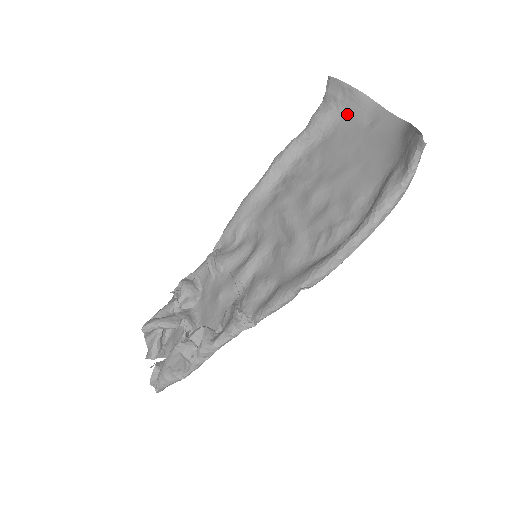
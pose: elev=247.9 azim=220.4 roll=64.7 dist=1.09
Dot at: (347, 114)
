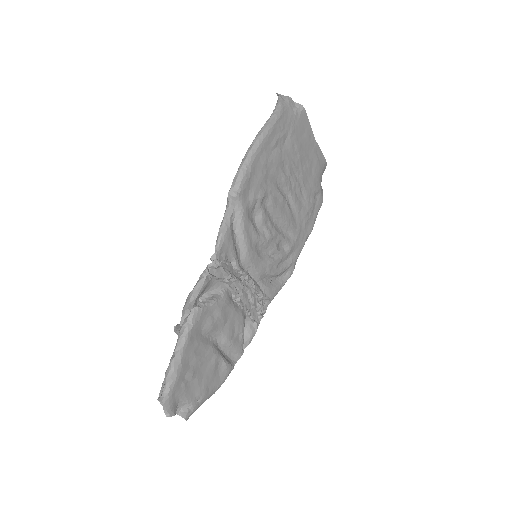
Dot at: (320, 173)
